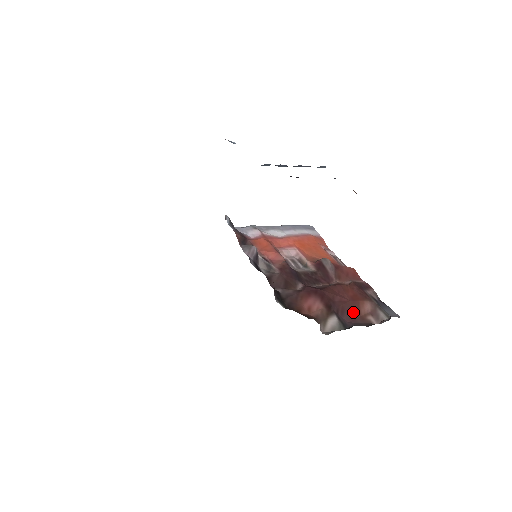
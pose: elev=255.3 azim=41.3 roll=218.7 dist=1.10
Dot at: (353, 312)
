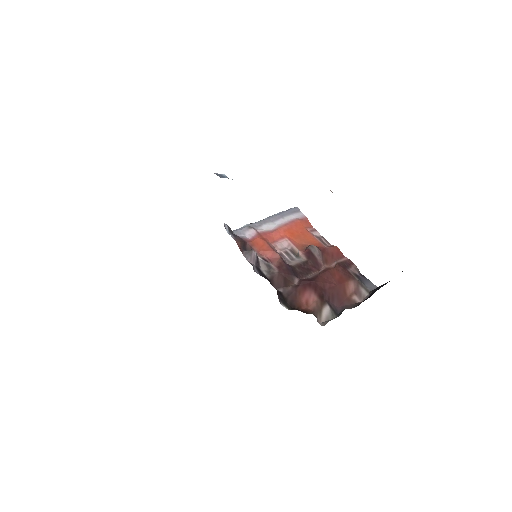
Dot at: (341, 296)
